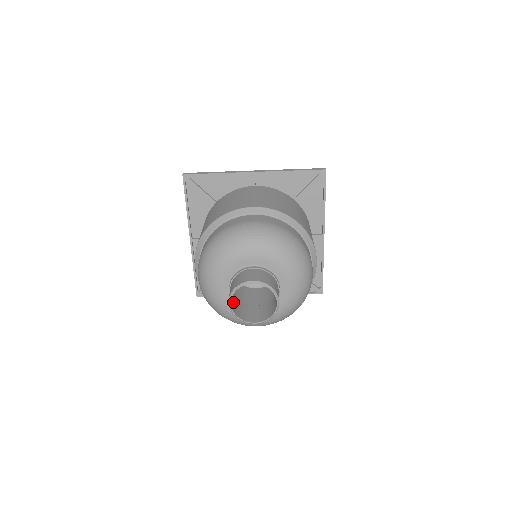
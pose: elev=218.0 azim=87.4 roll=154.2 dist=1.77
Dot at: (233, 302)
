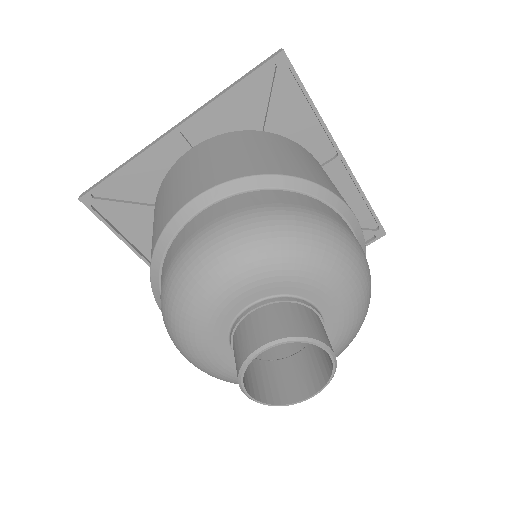
Dot at: (255, 380)
